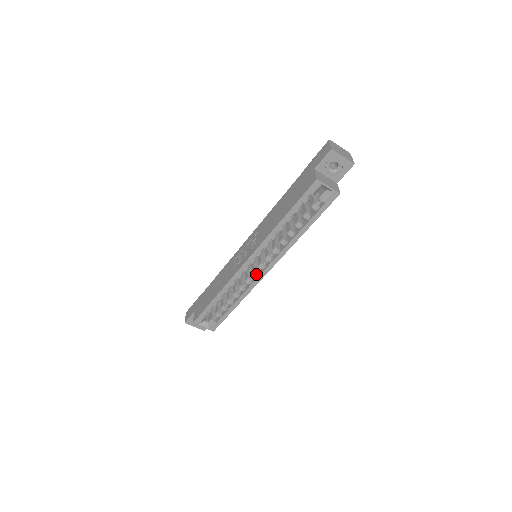
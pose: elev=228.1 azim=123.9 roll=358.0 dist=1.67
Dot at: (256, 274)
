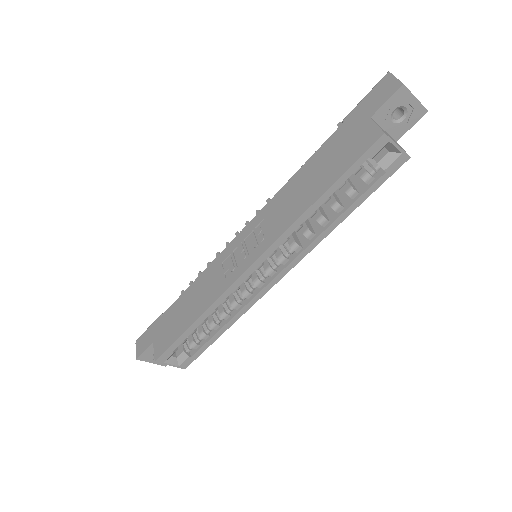
Dot at: (260, 284)
